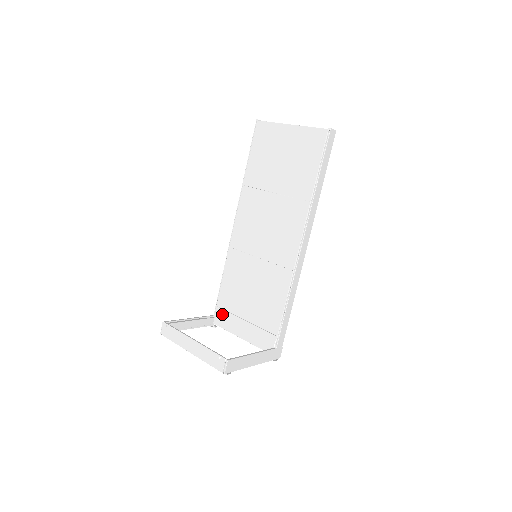
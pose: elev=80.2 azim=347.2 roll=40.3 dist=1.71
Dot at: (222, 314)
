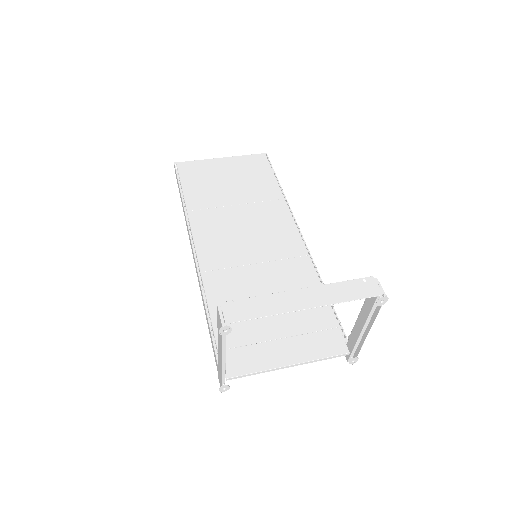
Dot at: (236, 355)
